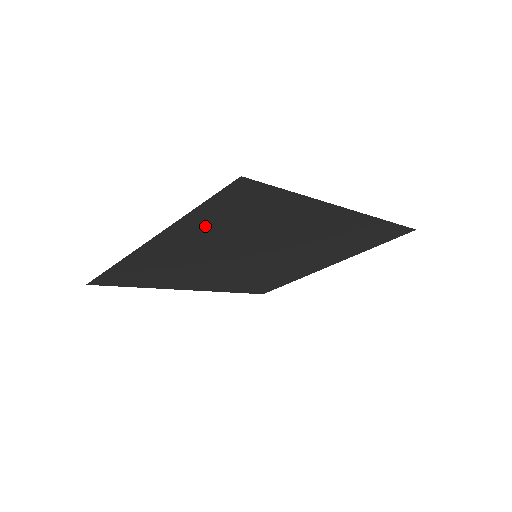
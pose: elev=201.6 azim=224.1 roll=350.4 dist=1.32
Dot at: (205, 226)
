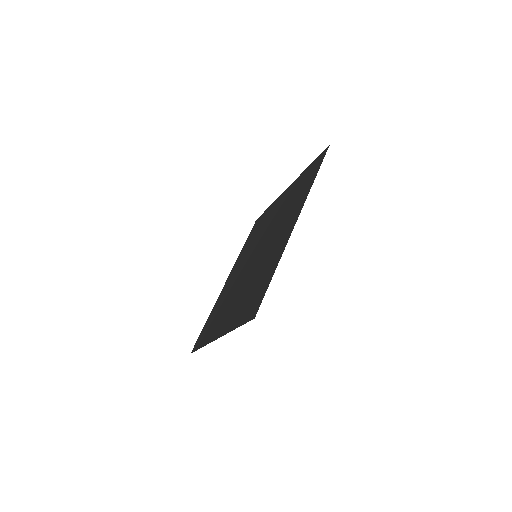
Dot at: occluded
